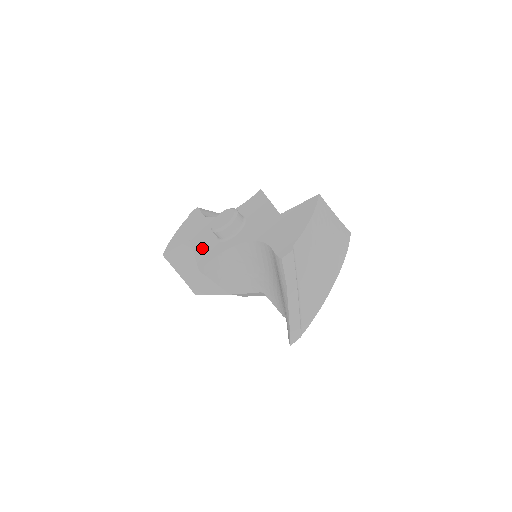
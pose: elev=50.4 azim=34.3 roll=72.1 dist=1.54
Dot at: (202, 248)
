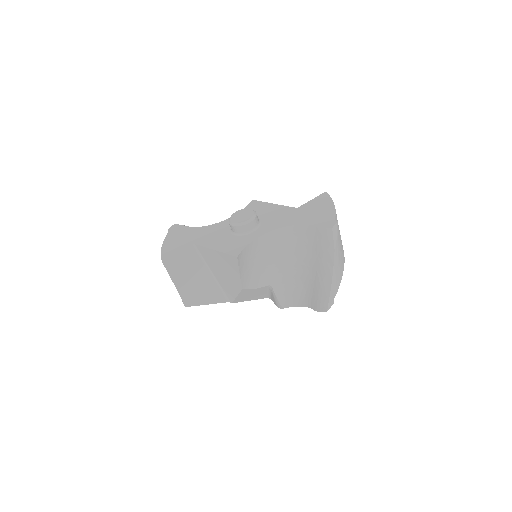
Dot at: (221, 244)
